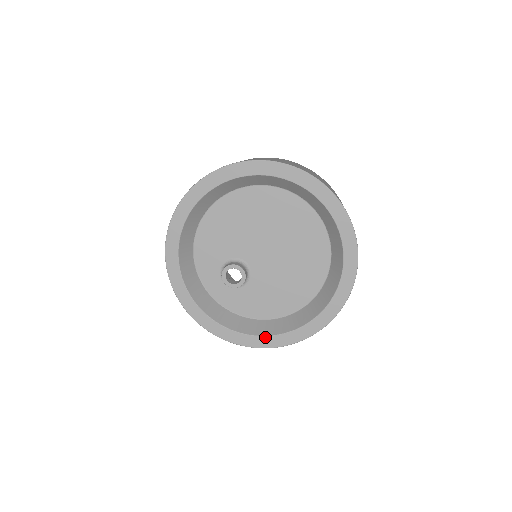
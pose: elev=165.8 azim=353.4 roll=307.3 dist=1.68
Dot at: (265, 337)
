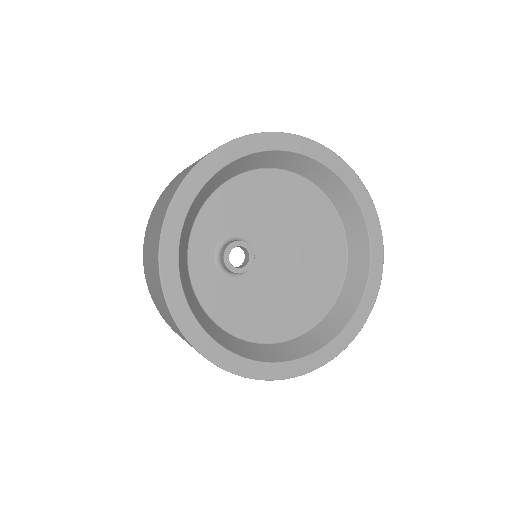
Dot at: (228, 351)
